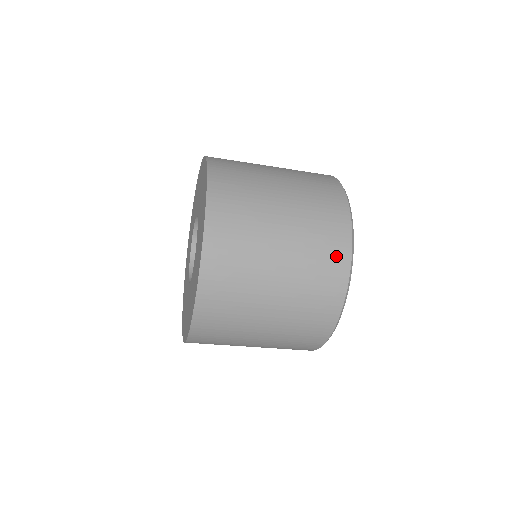
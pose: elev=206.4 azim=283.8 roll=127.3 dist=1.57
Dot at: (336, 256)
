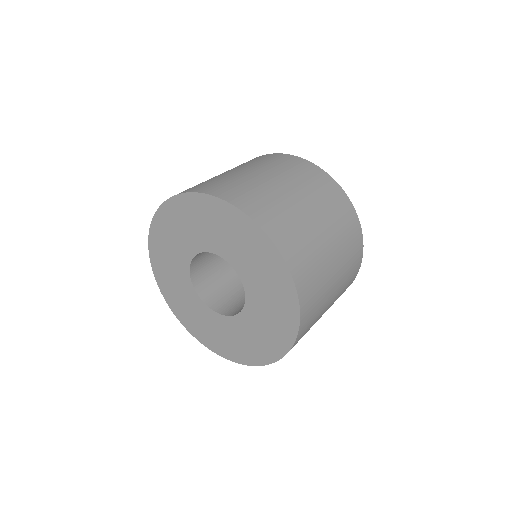
Dot at: (347, 212)
